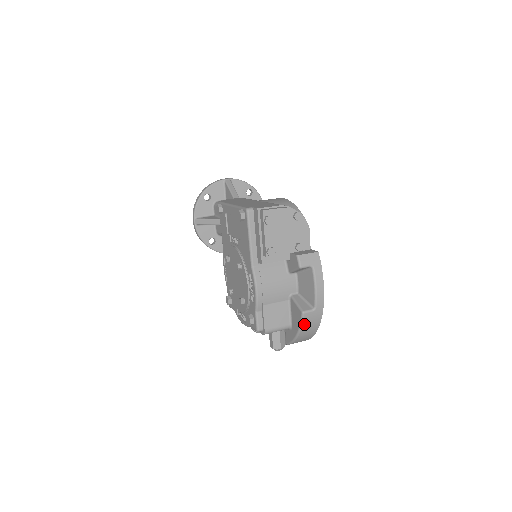
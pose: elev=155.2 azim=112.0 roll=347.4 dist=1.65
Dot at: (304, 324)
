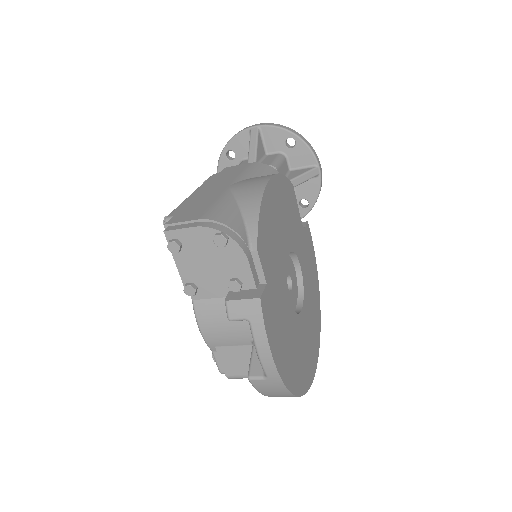
Dot at: (260, 389)
